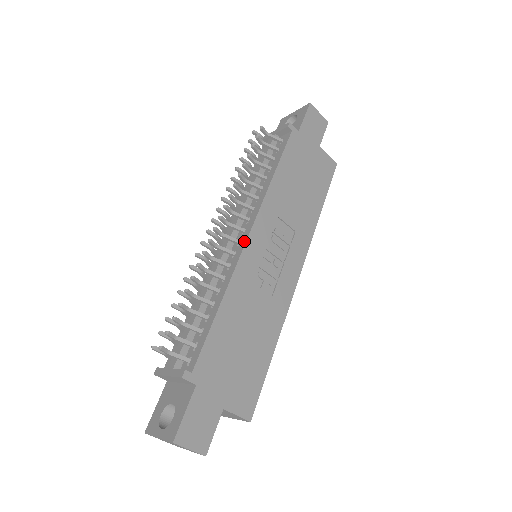
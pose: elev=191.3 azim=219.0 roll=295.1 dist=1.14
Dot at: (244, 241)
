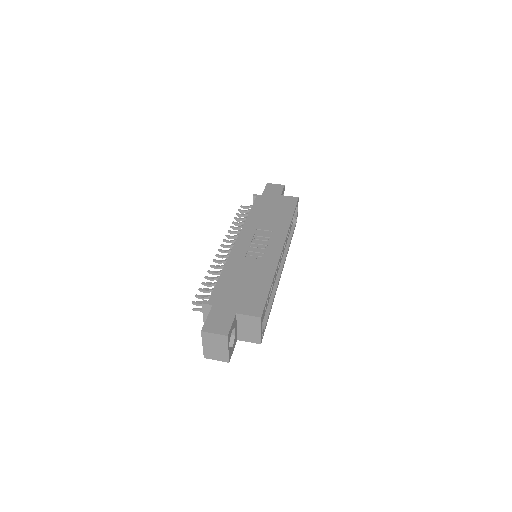
Dot at: (234, 245)
